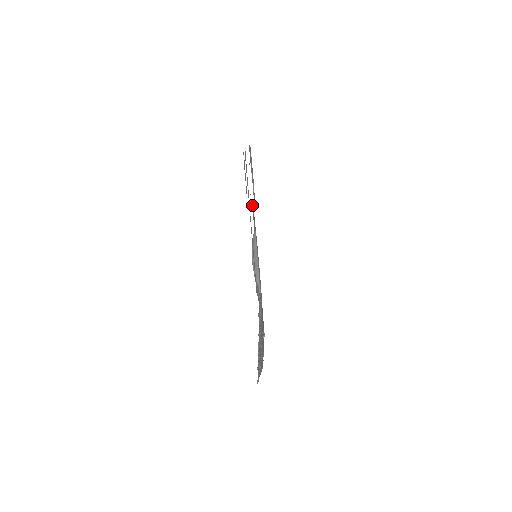
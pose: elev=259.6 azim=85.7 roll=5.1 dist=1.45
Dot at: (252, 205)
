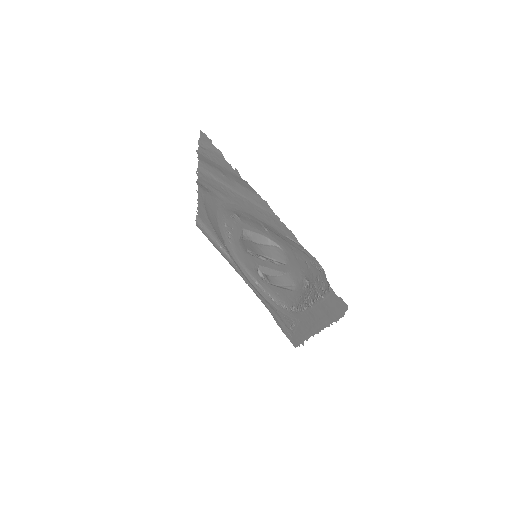
Dot at: (227, 227)
